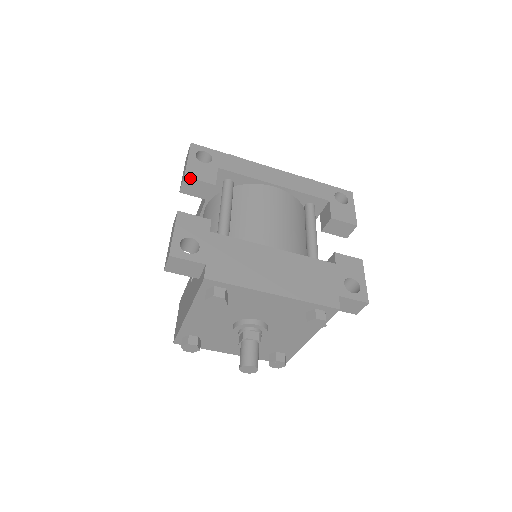
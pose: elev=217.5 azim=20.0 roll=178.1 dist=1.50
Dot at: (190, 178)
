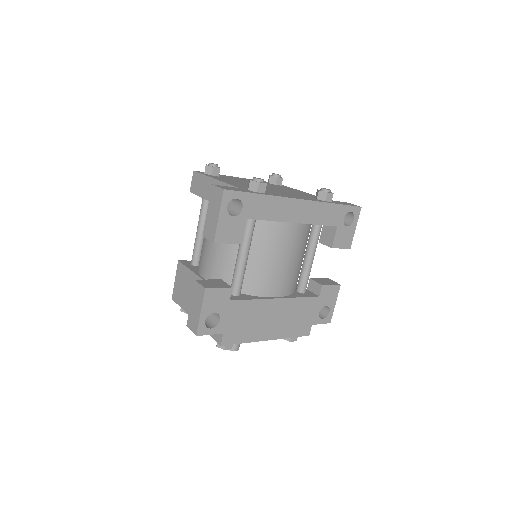
Dot at: occluded
